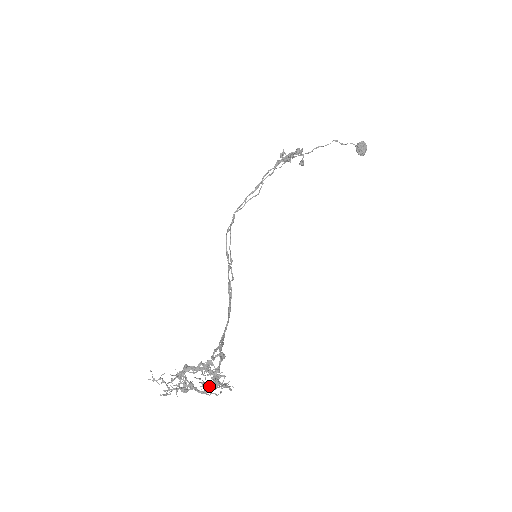
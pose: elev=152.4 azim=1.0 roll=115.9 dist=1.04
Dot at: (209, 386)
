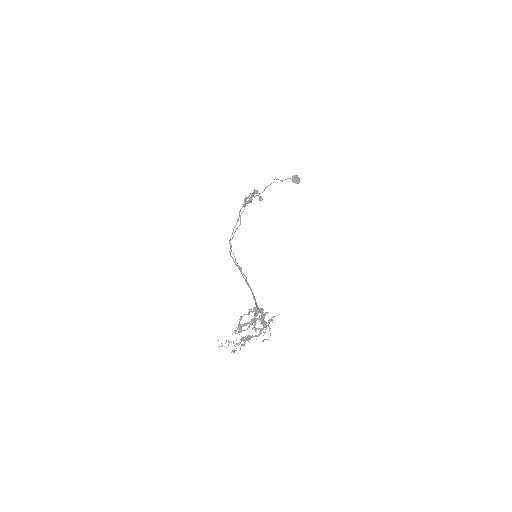
Dot at: (261, 328)
